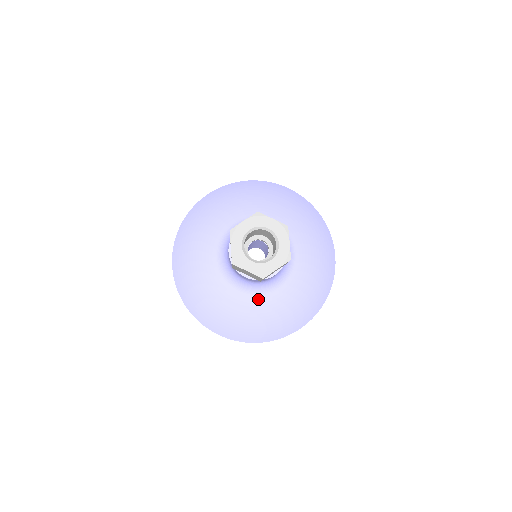
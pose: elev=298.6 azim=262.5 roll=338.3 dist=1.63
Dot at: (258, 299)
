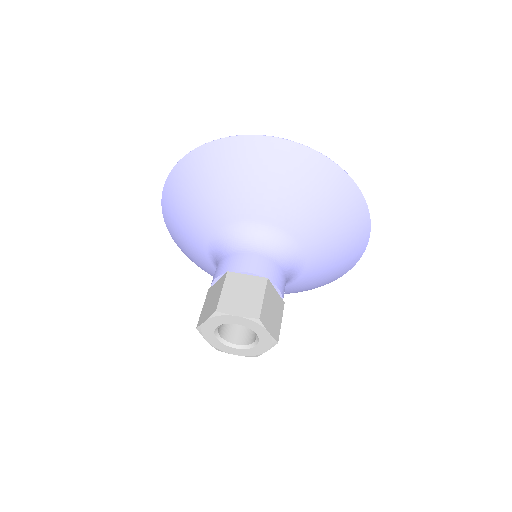
Dot at: occluded
